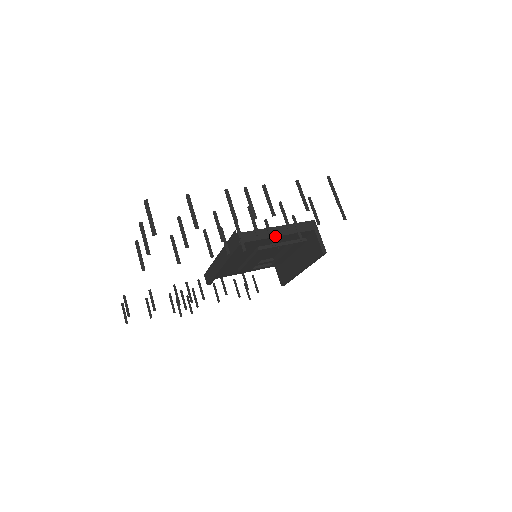
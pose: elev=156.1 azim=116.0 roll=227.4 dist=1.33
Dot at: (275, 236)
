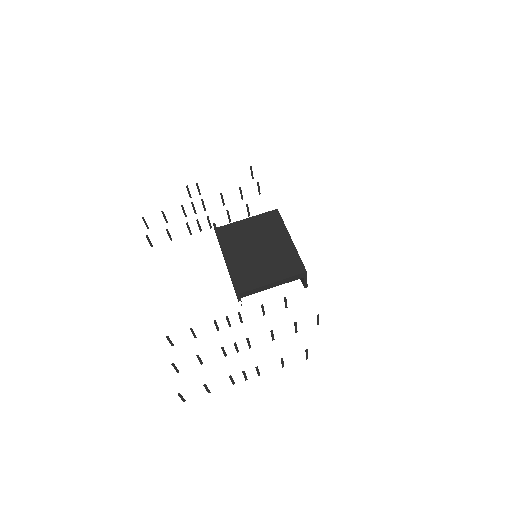
Dot at: occluded
